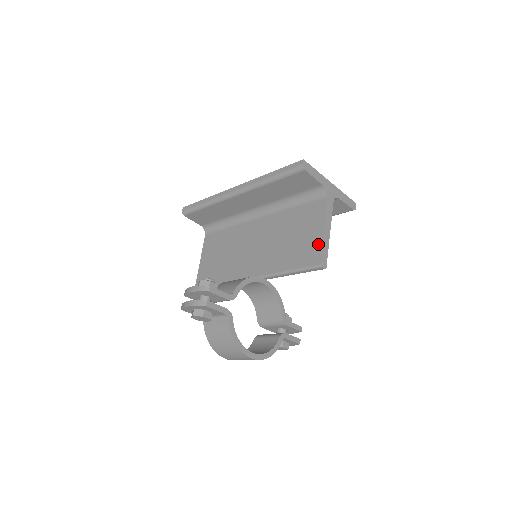
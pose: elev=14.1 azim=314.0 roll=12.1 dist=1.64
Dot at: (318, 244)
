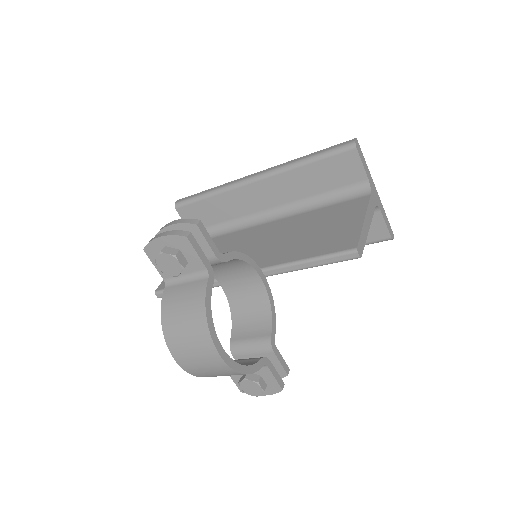
Dot at: (354, 231)
